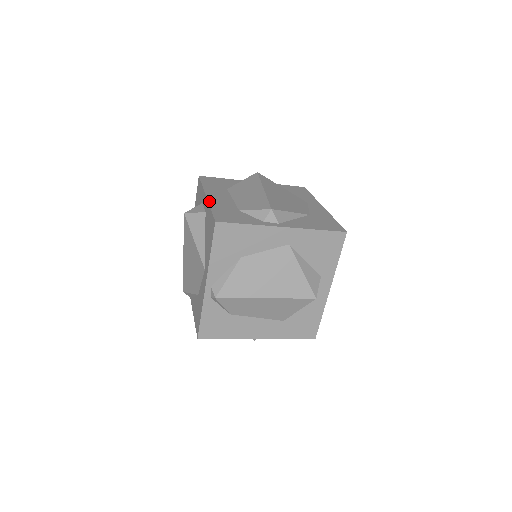
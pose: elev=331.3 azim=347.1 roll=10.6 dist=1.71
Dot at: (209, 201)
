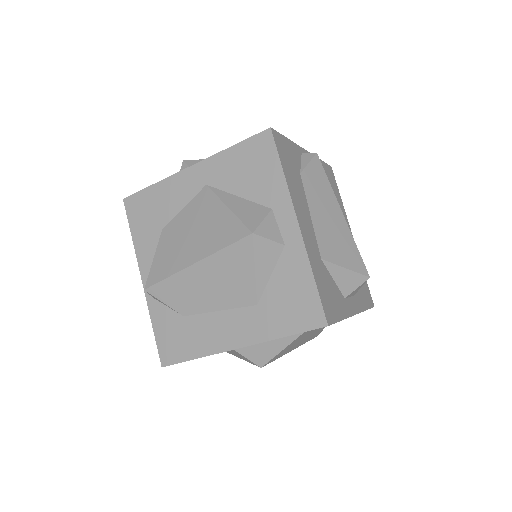
Dot at: occluded
